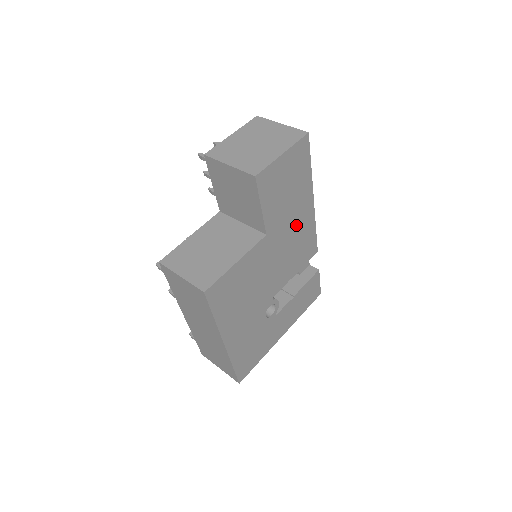
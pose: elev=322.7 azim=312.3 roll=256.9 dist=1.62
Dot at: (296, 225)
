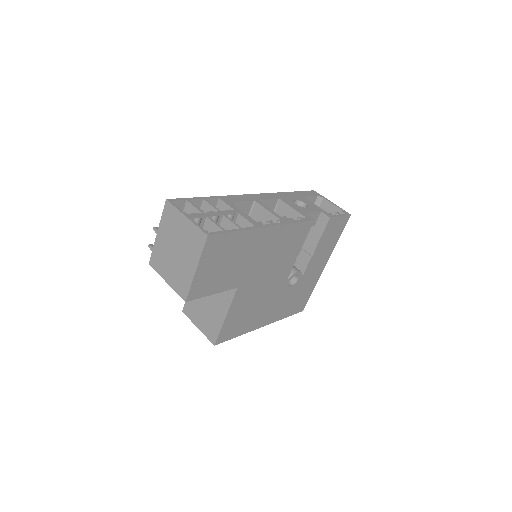
Dot at: (265, 251)
